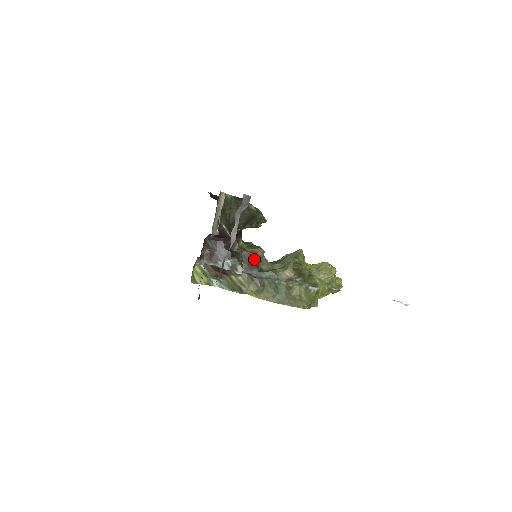
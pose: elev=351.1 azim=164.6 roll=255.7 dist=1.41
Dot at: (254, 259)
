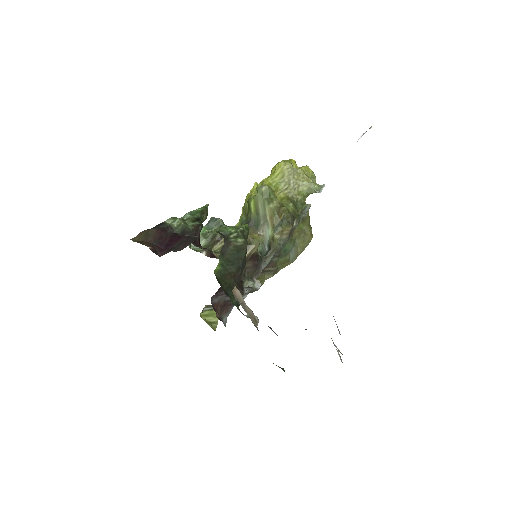
Dot at: (255, 259)
